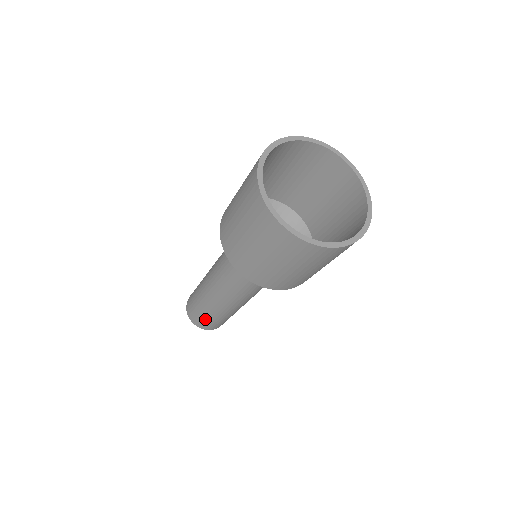
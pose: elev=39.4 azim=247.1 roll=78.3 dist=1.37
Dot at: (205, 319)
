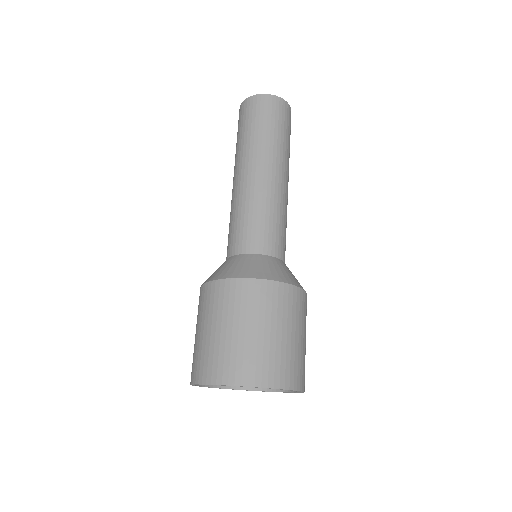
Dot at: occluded
